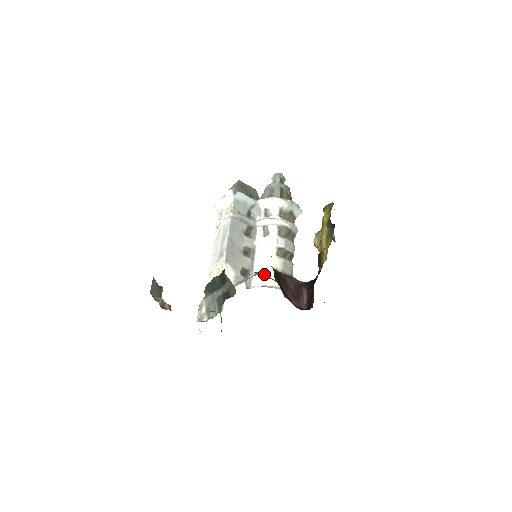
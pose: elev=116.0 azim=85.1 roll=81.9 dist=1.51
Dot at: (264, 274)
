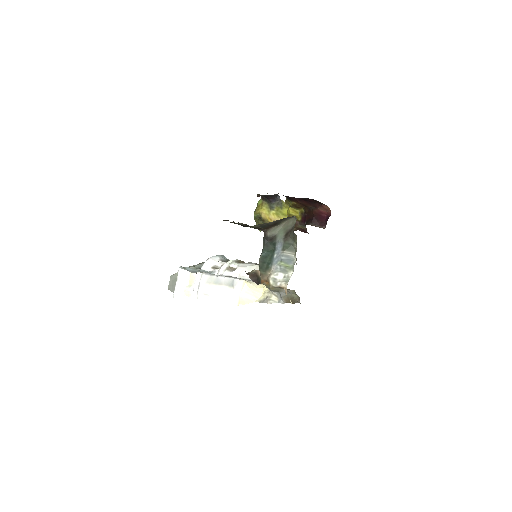
Dot at: occluded
